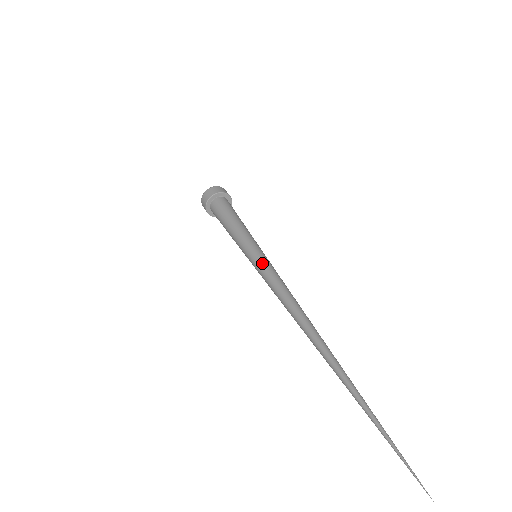
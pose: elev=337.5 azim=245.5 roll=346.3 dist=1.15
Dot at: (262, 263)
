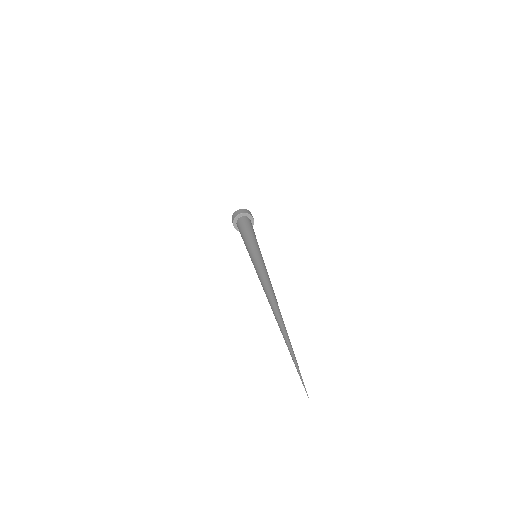
Dot at: (257, 259)
